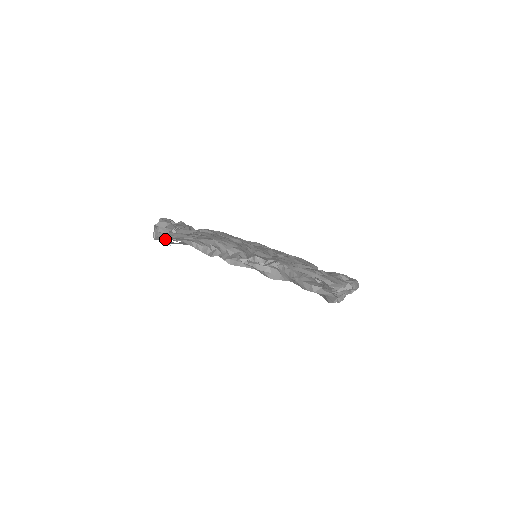
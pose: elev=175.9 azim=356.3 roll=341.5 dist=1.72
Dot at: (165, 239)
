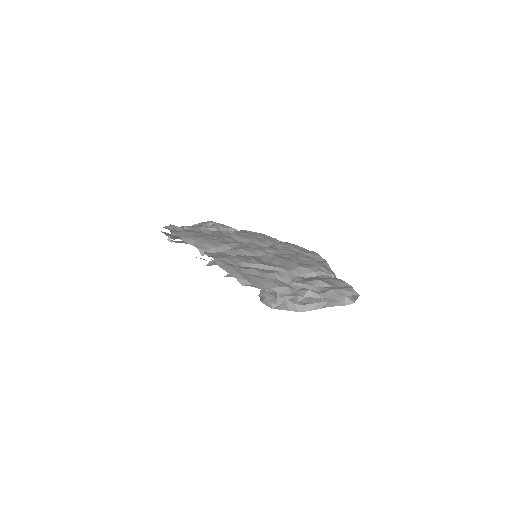
Dot at: occluded
